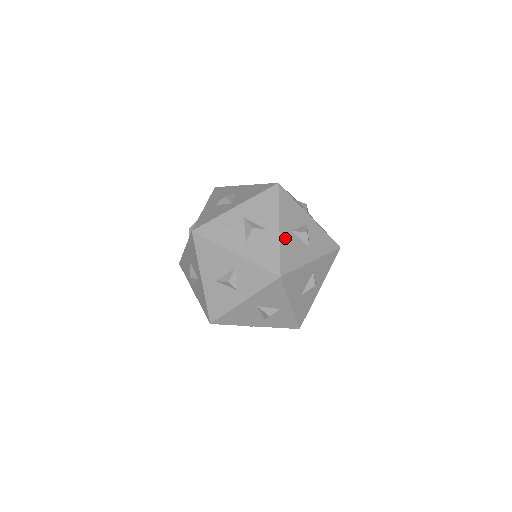
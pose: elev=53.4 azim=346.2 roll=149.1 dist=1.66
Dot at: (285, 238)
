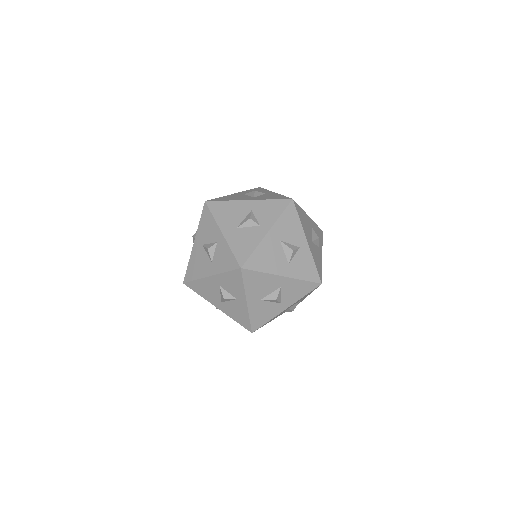
Dot at: (234, 195)
